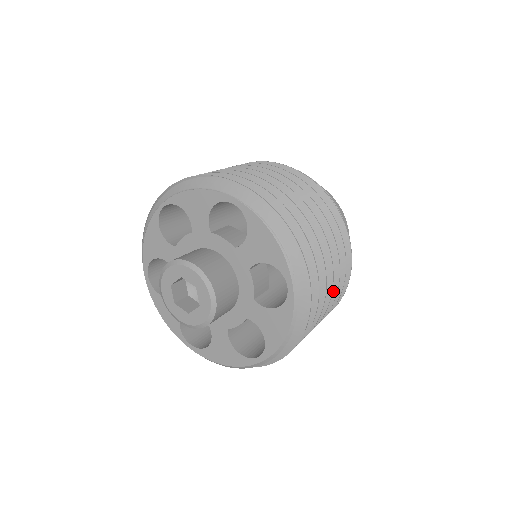
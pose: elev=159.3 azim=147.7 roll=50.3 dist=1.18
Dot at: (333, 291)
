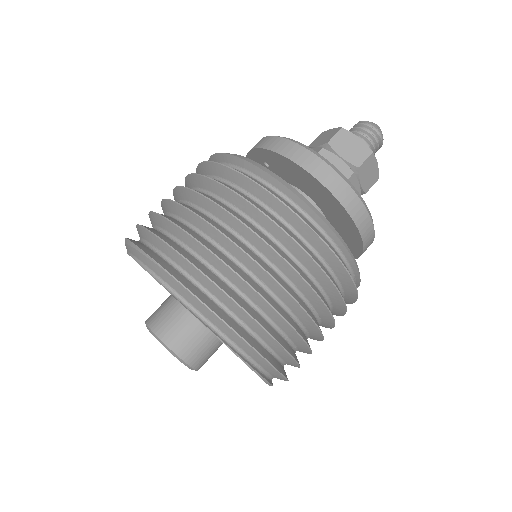
Dot at: (330, 324)
